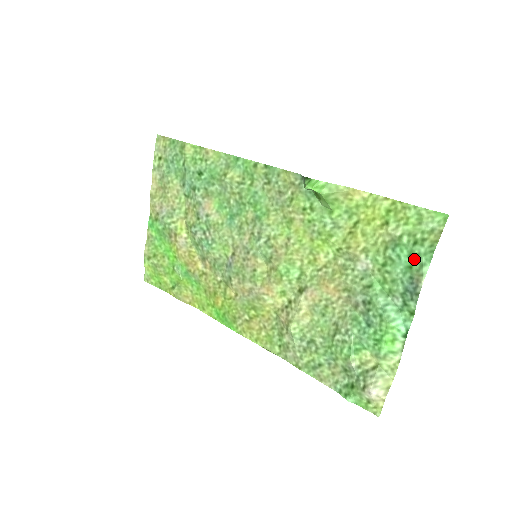
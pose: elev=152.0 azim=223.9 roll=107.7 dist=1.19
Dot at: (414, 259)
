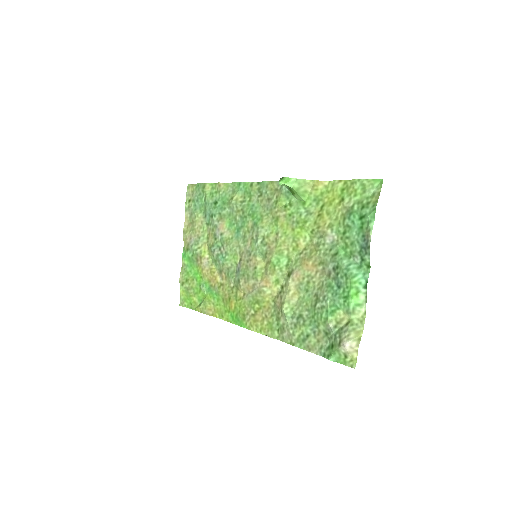
Dot at: (363, 220)
